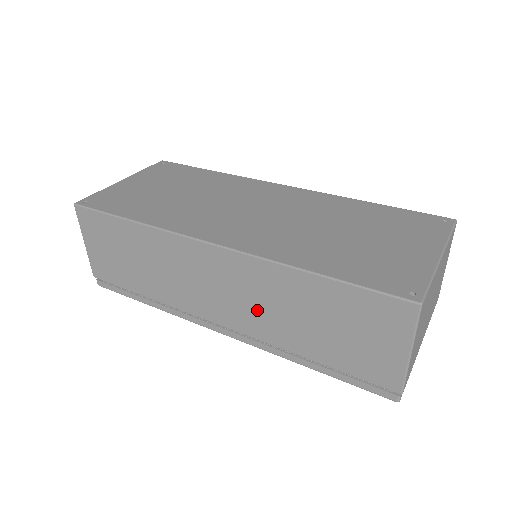
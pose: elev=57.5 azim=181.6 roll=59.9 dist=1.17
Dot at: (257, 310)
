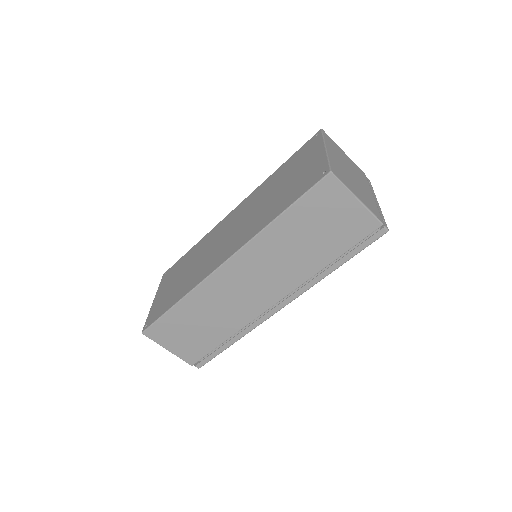
Dot at: (279, 271)
